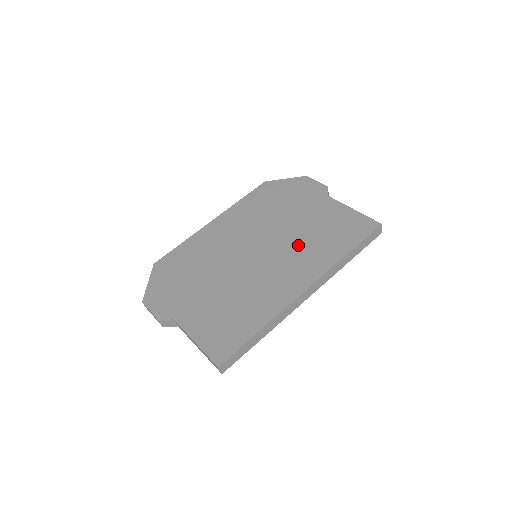
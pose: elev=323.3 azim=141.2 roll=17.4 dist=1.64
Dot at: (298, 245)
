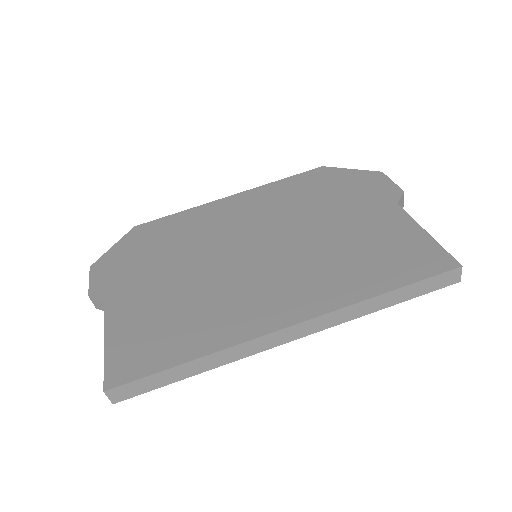
Dot at: (316, 258)
